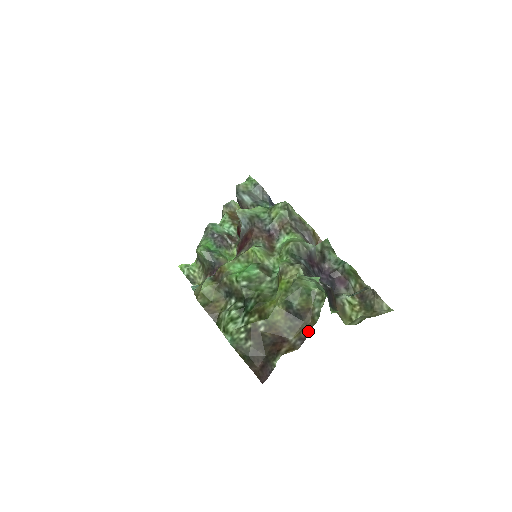
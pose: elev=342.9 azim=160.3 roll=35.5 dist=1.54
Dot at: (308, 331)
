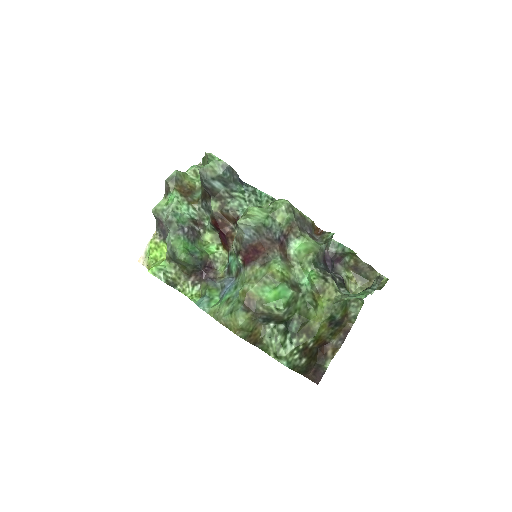
Dot at: (347, 332)
